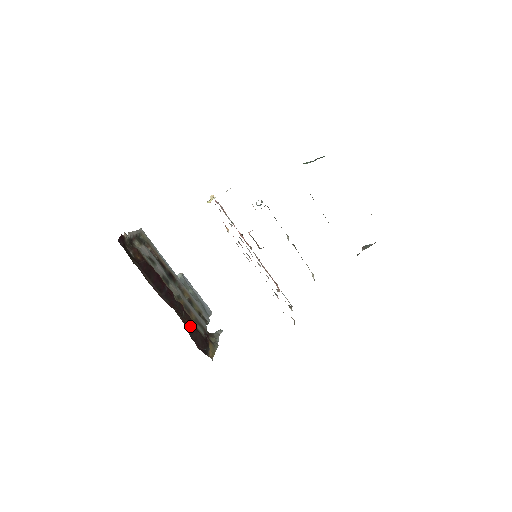
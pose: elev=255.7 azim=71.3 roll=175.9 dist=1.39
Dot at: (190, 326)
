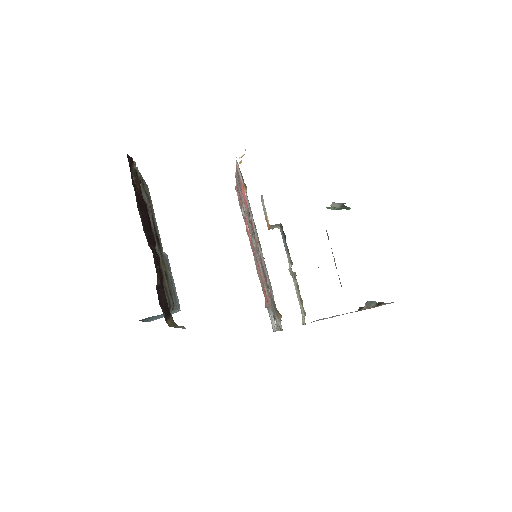
Dot at: (160, 281)
